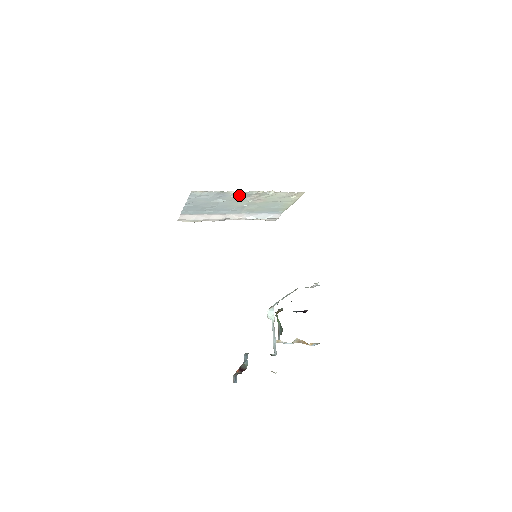
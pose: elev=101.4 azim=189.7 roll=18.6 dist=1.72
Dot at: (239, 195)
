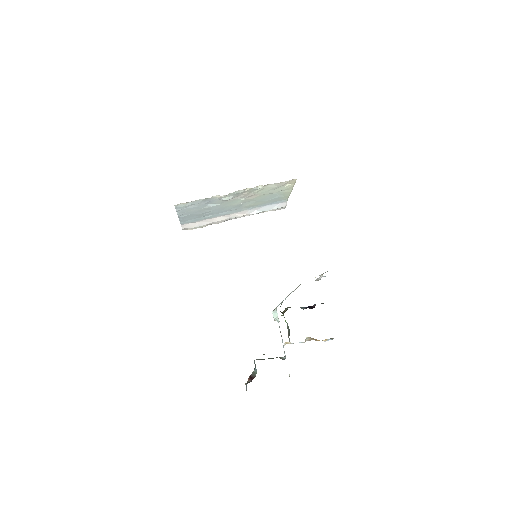
Dot at: (226, 197)
